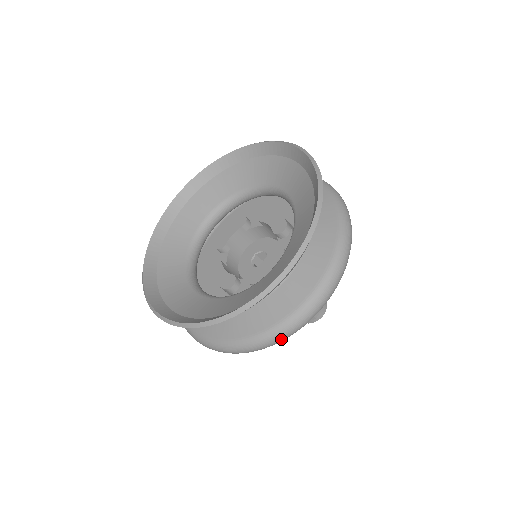
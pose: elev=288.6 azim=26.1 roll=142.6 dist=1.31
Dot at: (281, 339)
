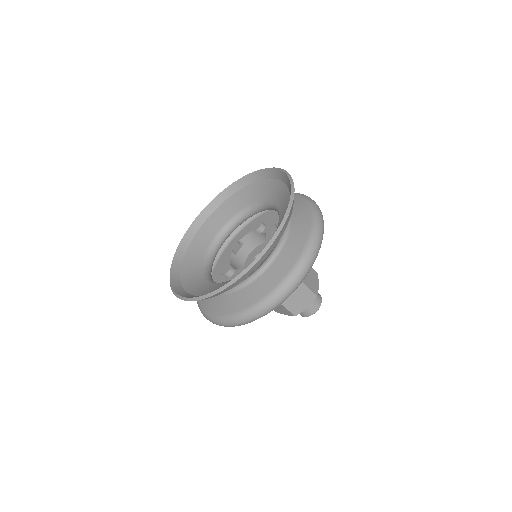
Dot at: (231, 325)
